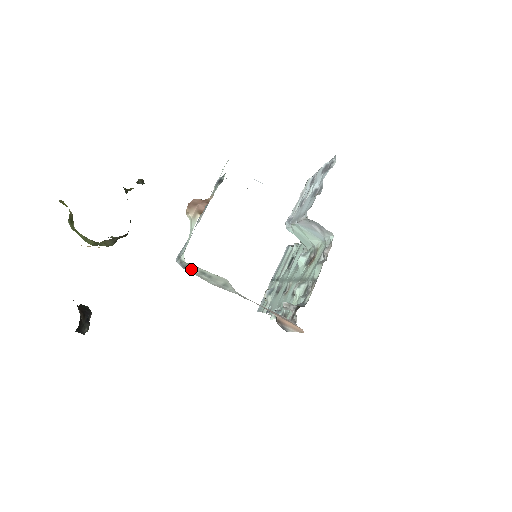
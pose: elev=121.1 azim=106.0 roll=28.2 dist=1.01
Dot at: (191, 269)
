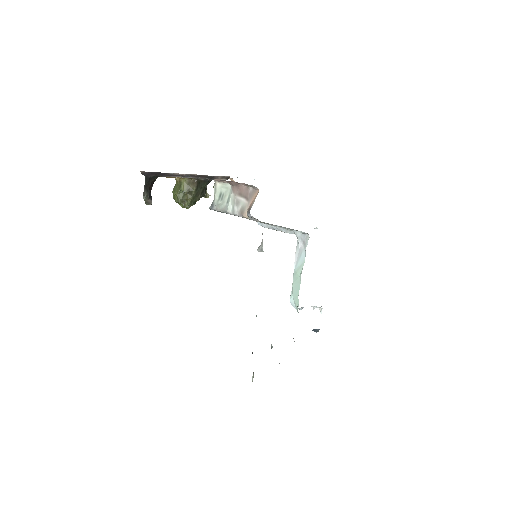
Dot at: (215, 199)
